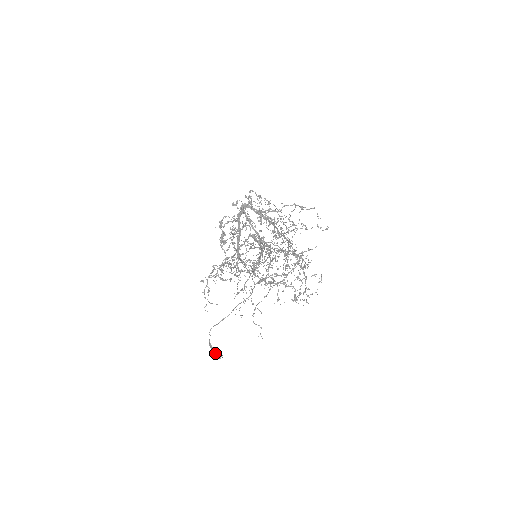
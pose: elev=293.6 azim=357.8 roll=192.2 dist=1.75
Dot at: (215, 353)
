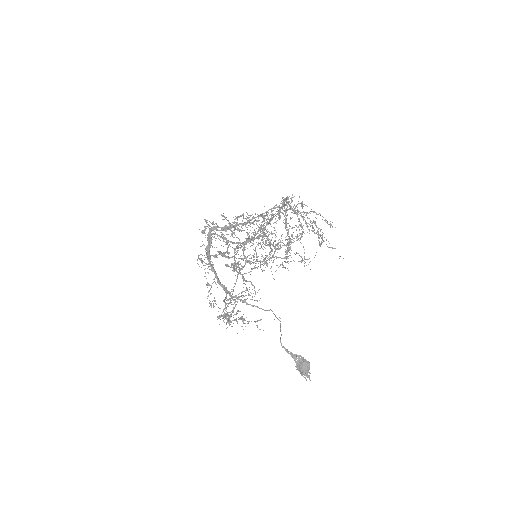
Dot at: (303, 369)
